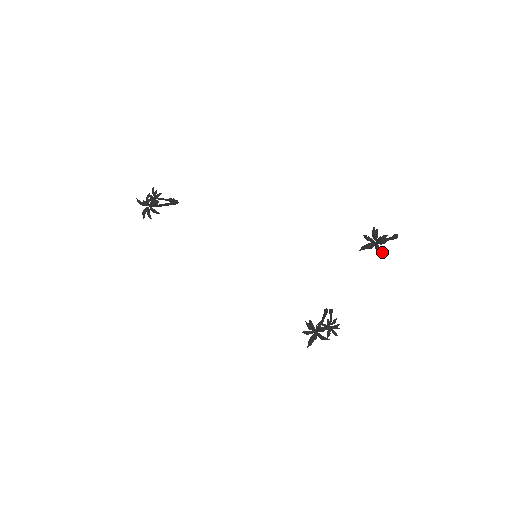
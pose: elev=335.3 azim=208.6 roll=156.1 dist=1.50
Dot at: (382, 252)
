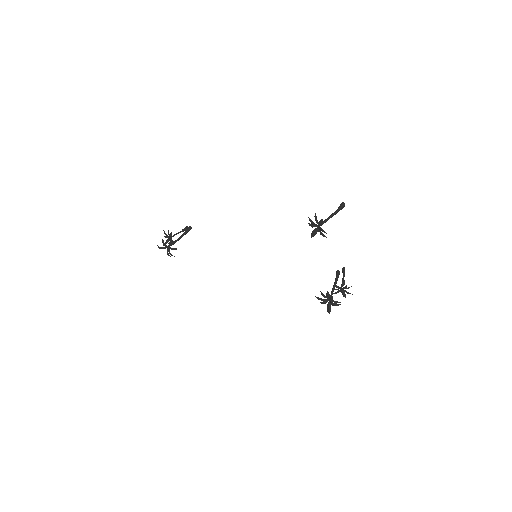
Dot at: (325, 236)
